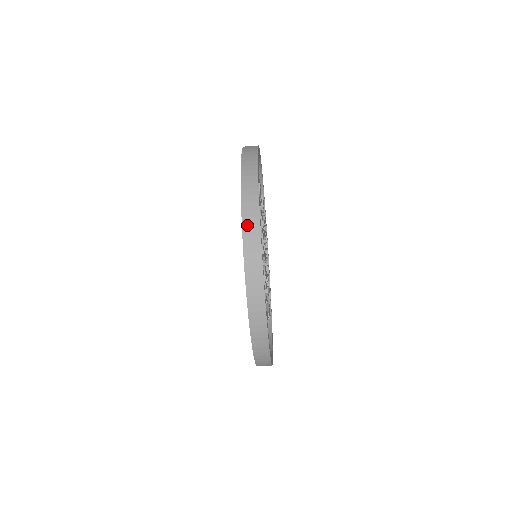
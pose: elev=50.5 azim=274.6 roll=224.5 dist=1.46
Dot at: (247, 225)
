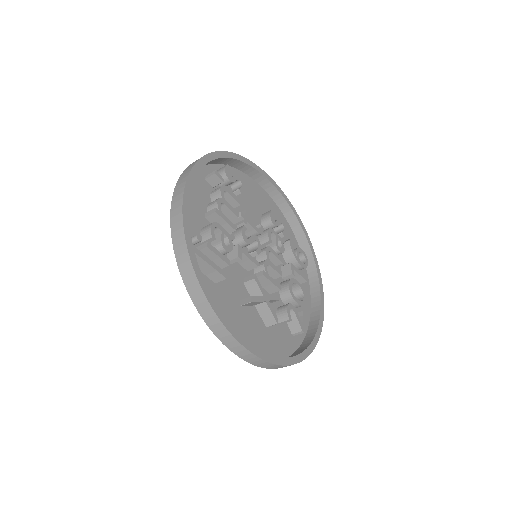
Dot at: (183, 175)
